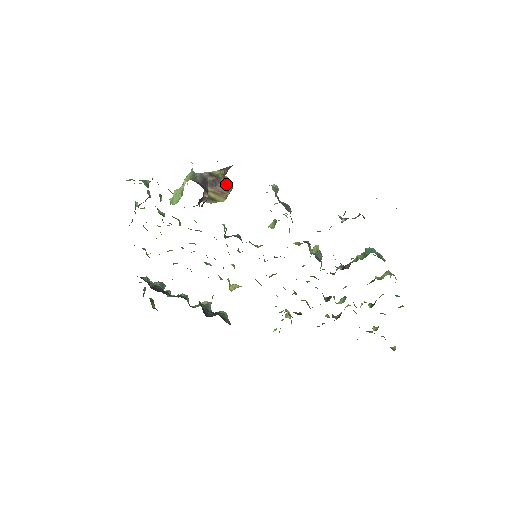
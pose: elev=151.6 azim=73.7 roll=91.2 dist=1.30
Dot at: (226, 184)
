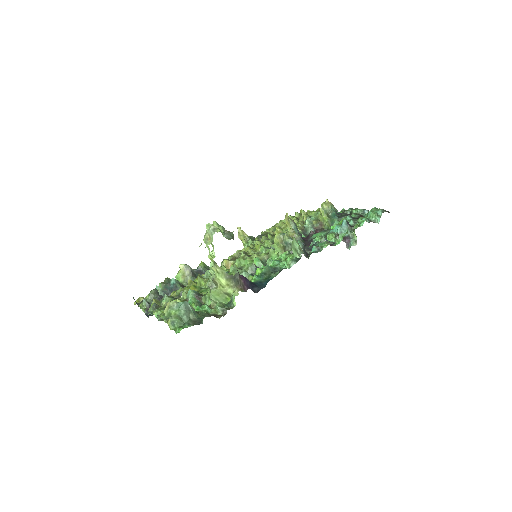
Dot at: occluded
